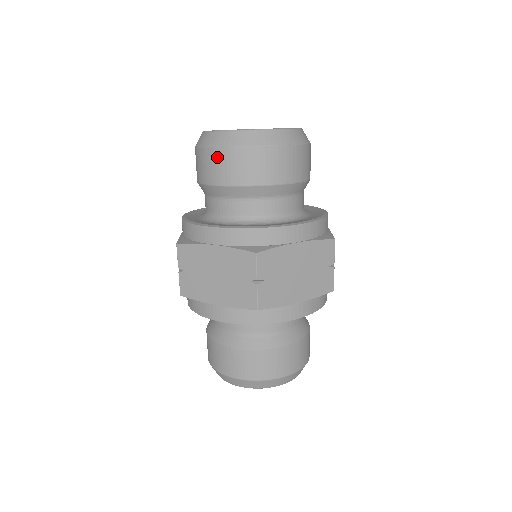
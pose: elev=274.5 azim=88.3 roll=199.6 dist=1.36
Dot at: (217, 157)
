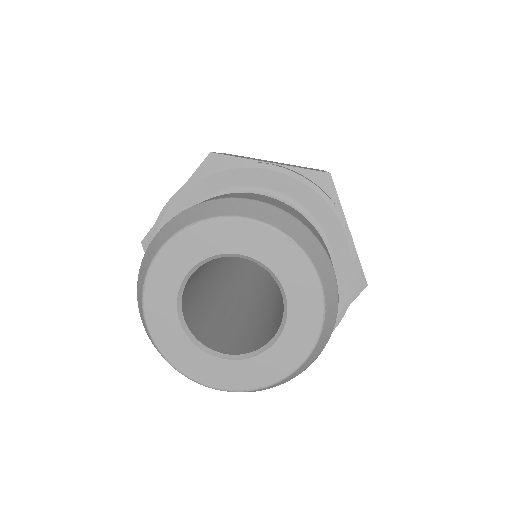
Dot at: occluded
